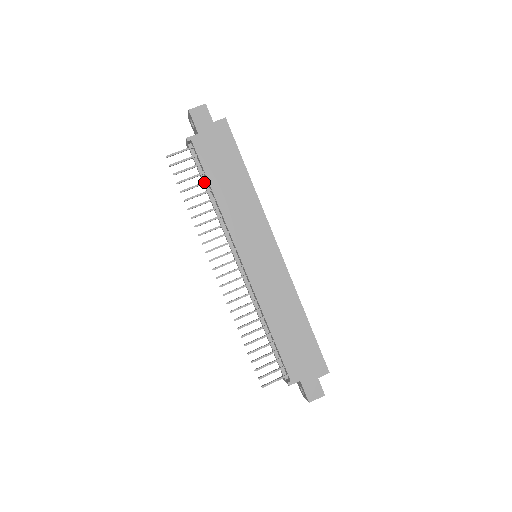
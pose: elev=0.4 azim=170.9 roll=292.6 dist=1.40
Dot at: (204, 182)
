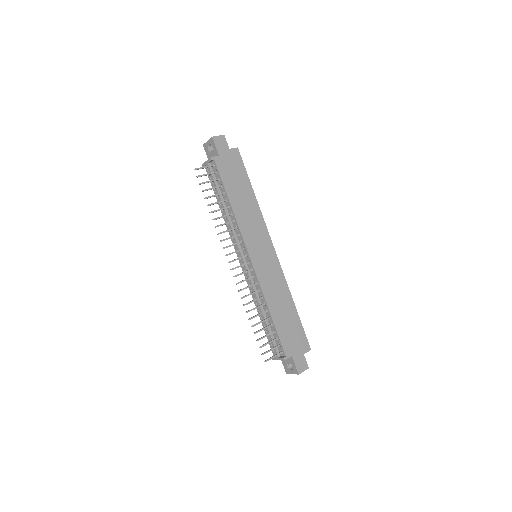
Dot at: (222, 193)
